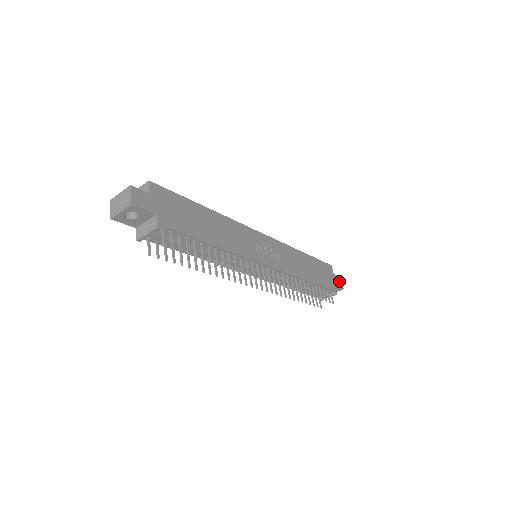
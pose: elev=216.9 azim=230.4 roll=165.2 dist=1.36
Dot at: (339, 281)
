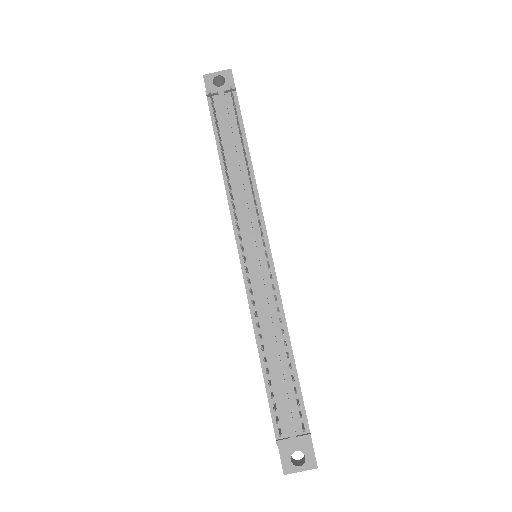
Dot at: occluded
